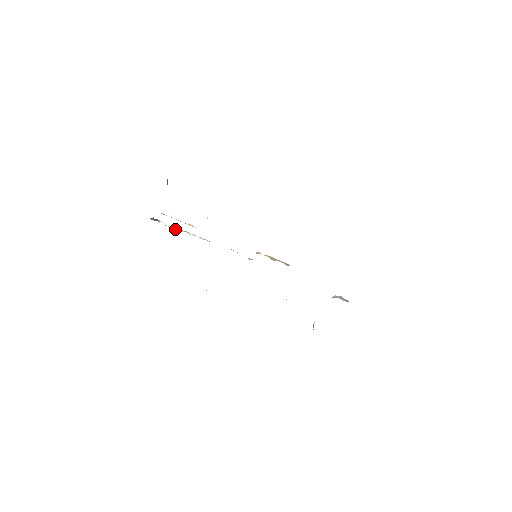
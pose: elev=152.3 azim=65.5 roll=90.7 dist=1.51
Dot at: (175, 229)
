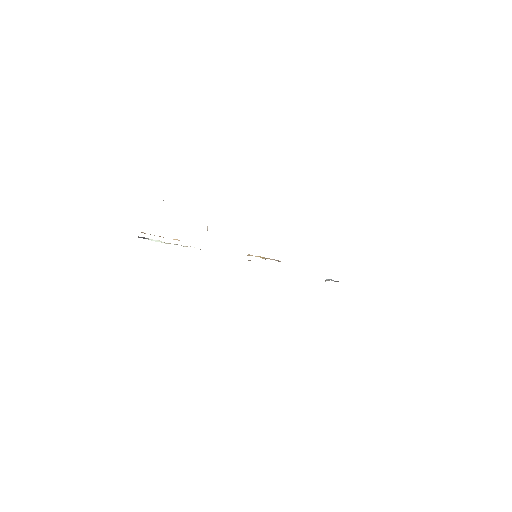
Dot at: occluded
